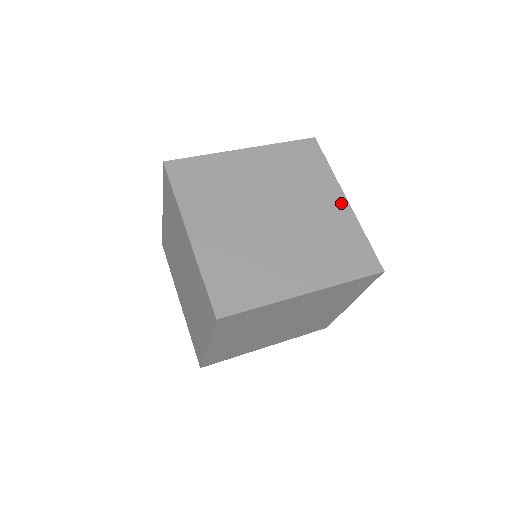
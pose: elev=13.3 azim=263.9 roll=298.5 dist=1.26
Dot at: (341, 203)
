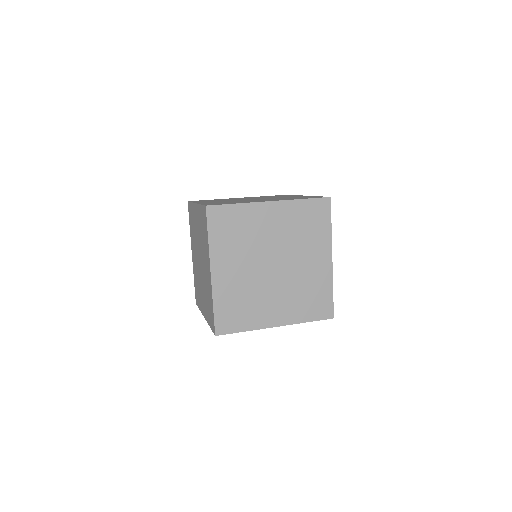
Dot at: occluded
